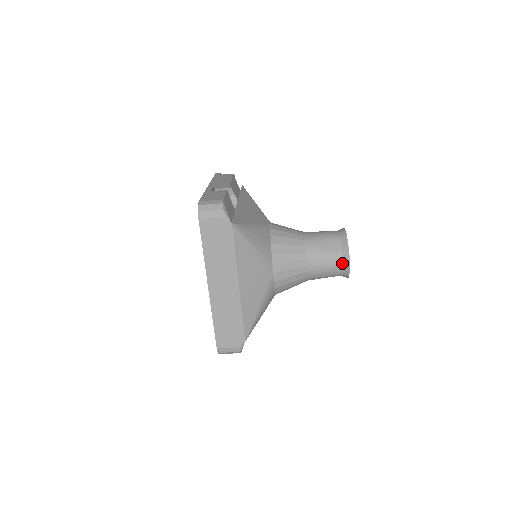
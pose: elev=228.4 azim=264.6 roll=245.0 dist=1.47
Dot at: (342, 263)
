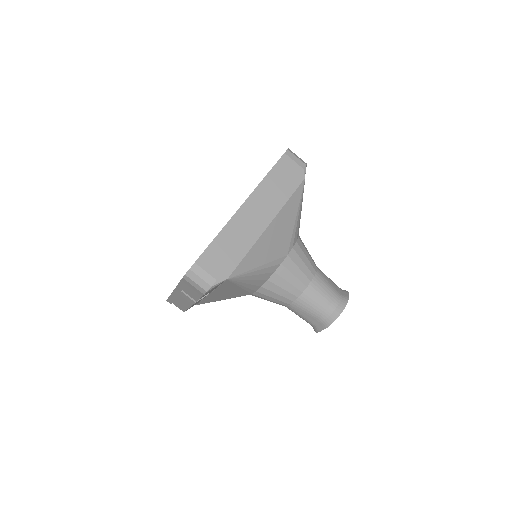
Dot at: (338, 304)
